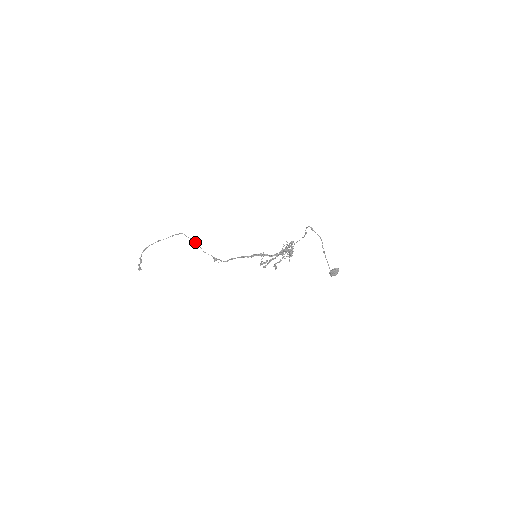
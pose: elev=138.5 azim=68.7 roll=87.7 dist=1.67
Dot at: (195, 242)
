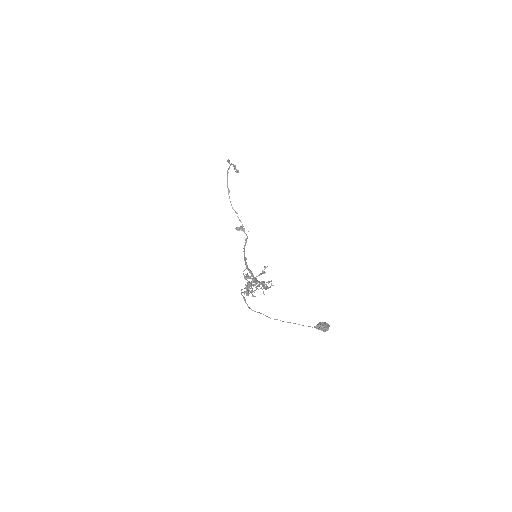
Dot at: (229, 197)
